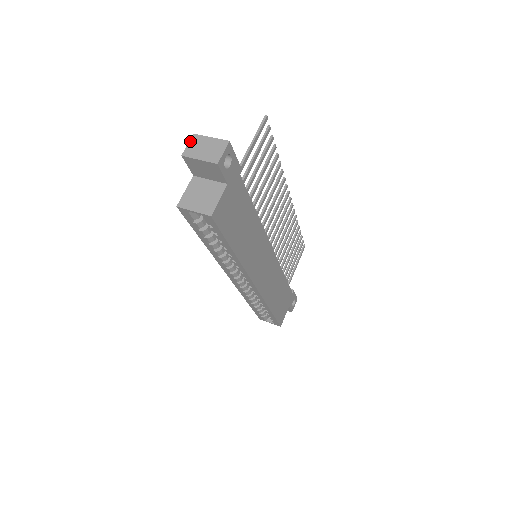
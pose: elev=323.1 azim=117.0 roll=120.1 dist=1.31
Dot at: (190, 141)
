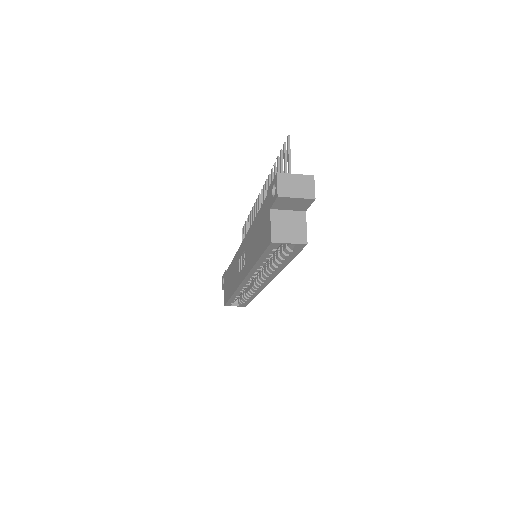
Dot at: (278, 180)
